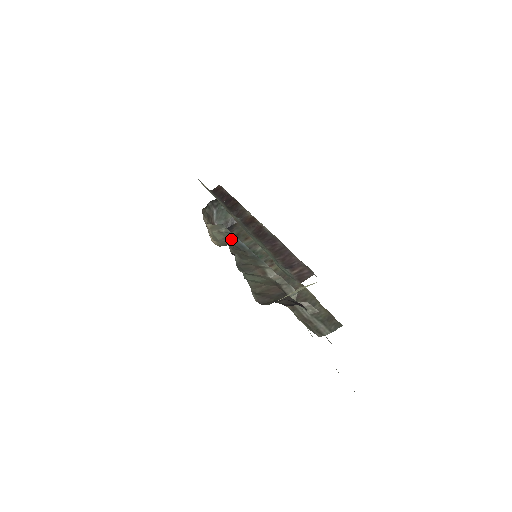
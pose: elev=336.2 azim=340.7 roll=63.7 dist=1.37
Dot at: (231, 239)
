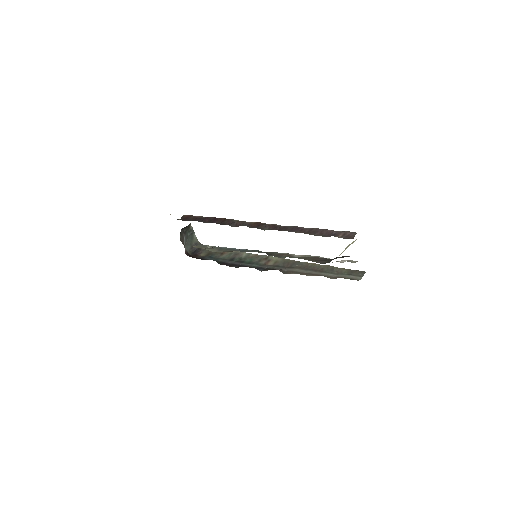
Dot at: (226, 249)
